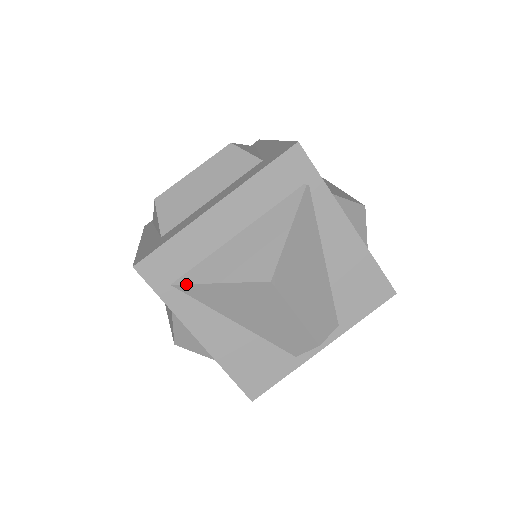
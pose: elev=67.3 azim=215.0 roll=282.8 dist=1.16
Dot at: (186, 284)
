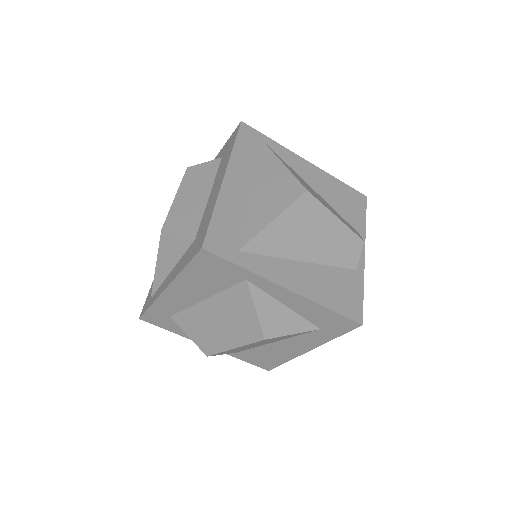
Dot at: (250, 240)
